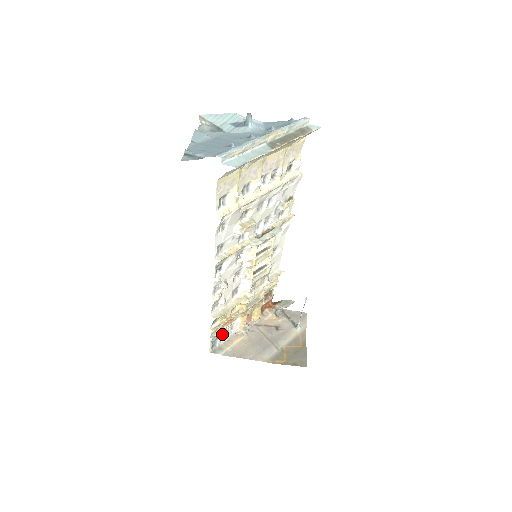
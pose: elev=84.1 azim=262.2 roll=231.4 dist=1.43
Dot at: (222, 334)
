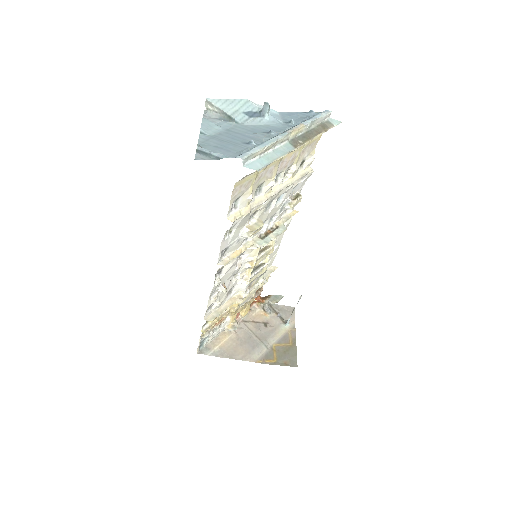
Dot at: (211, 334)
